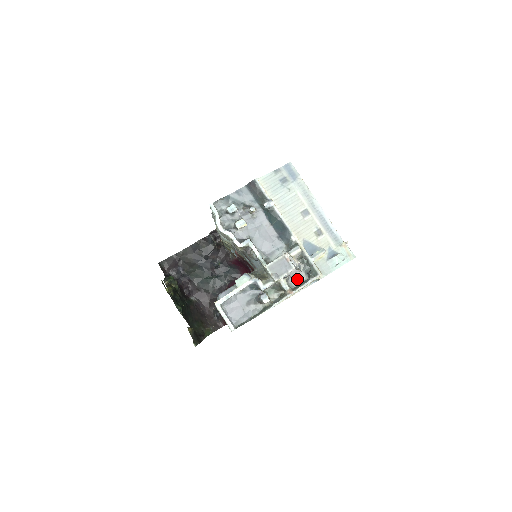
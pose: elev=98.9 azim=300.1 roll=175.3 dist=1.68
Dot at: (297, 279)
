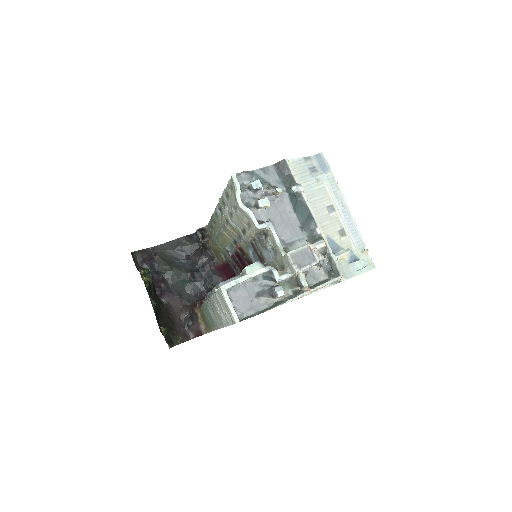
Dot at: (316, 277)
